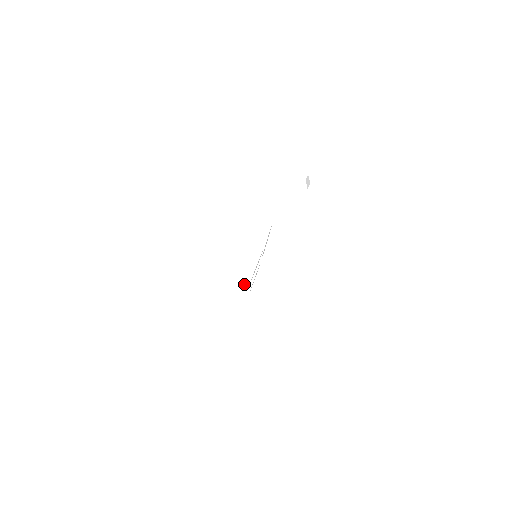
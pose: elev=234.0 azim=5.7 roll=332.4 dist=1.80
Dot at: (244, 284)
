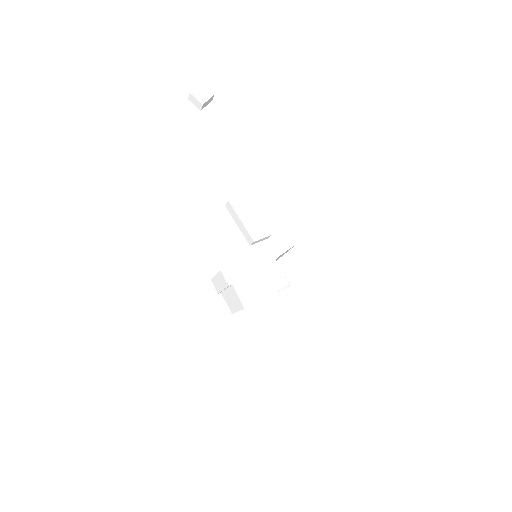
Dot at: occluded
